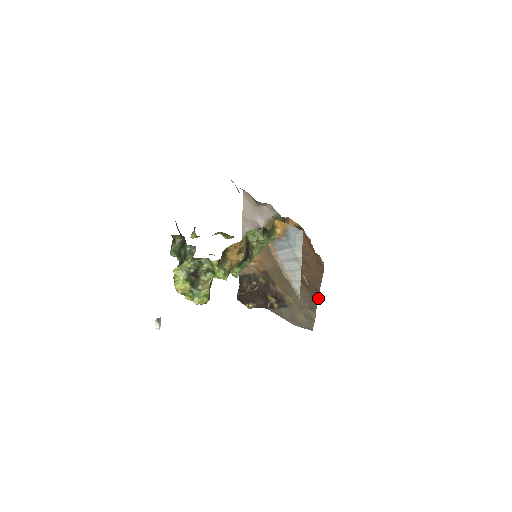
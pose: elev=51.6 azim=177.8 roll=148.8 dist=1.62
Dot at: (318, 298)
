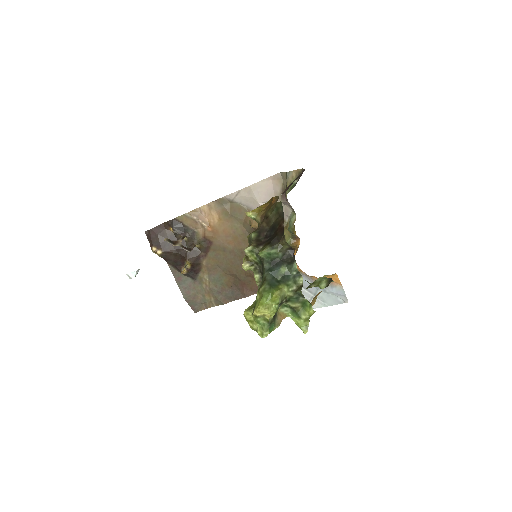
Dot at: occluded
